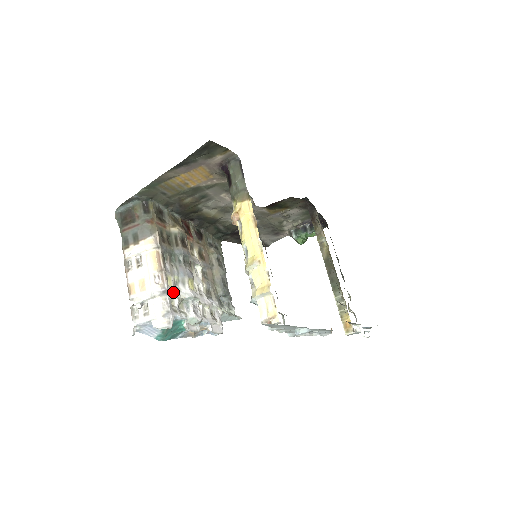
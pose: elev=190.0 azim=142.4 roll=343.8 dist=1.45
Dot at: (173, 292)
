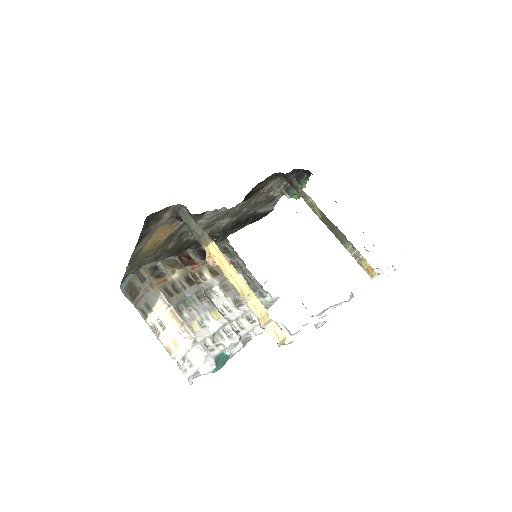
Dot at: (202, 336)
